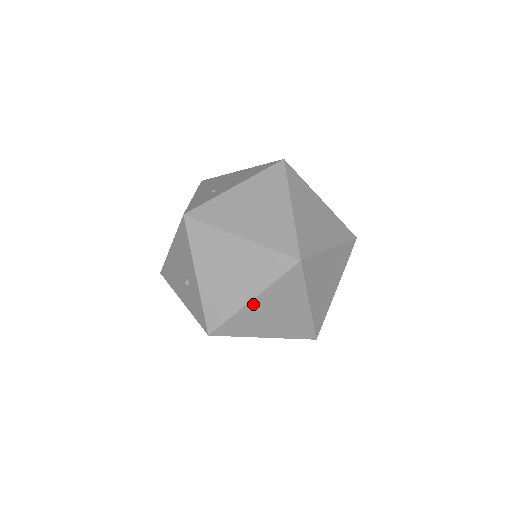
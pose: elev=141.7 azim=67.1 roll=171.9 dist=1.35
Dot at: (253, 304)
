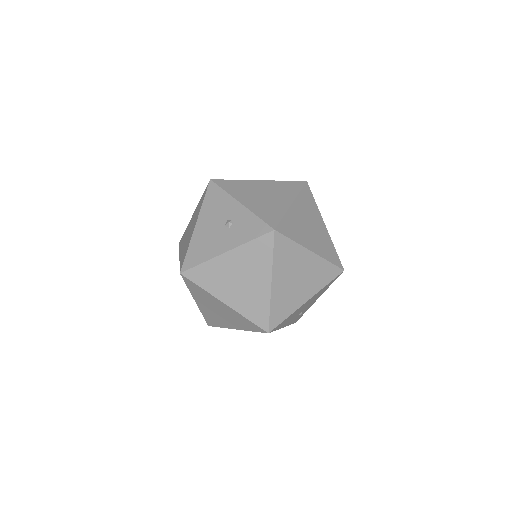
Dot at: (294, 208)
